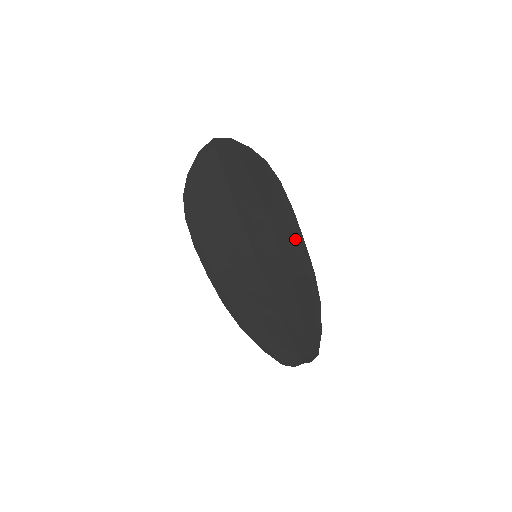
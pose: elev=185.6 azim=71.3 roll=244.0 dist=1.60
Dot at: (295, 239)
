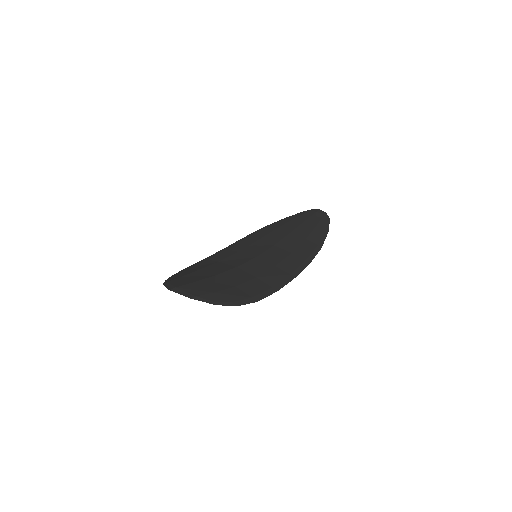
Dot at: (286, 277)
